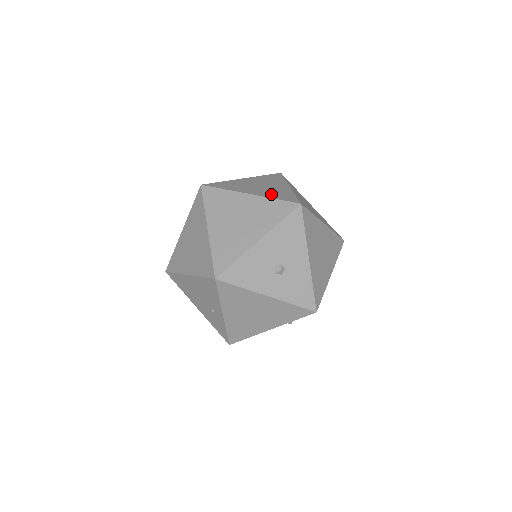
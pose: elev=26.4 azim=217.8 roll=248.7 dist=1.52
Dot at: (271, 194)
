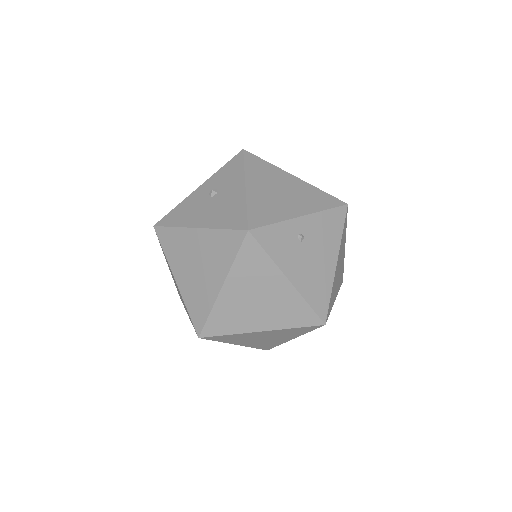
Dot at: (190, 296)
